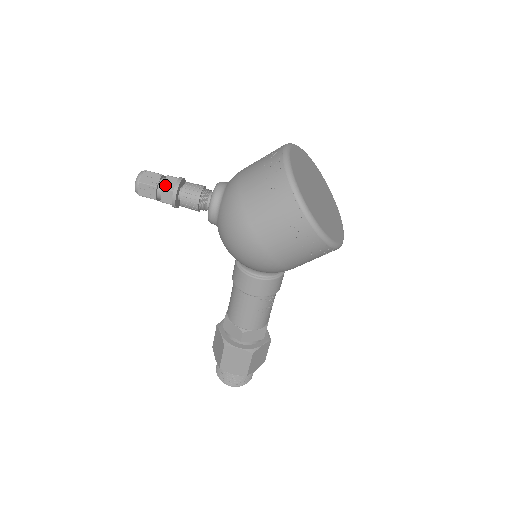
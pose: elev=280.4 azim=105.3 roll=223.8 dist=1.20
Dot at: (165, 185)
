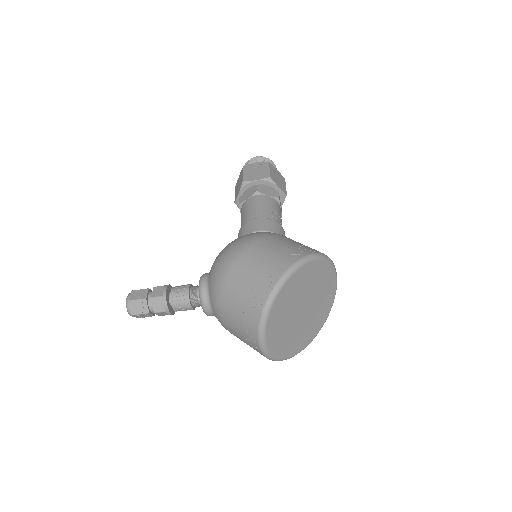
Dot at: occluded
